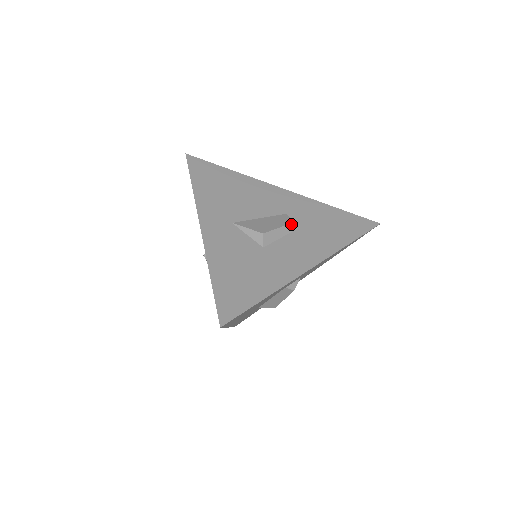
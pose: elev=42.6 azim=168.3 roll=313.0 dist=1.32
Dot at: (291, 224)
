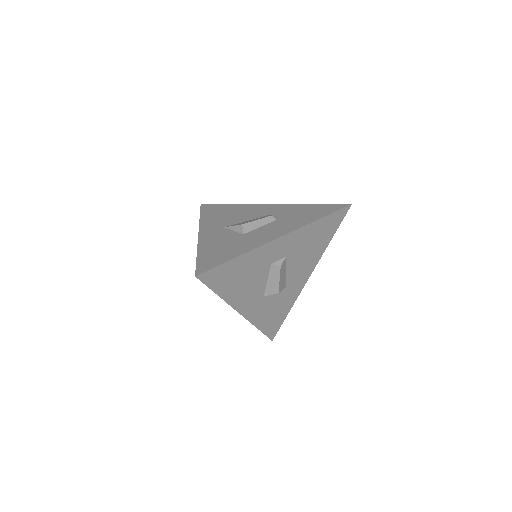
Dot at: (269, 217)
